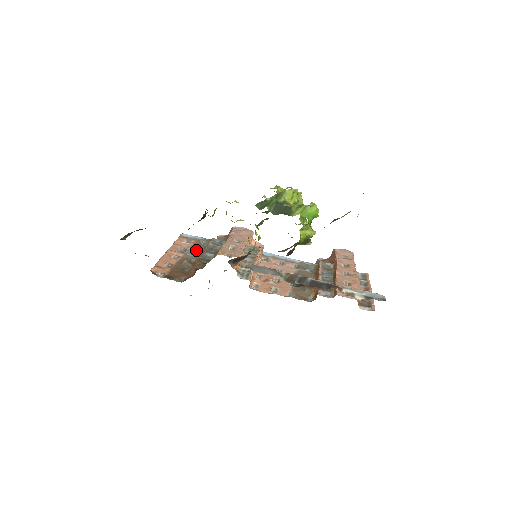
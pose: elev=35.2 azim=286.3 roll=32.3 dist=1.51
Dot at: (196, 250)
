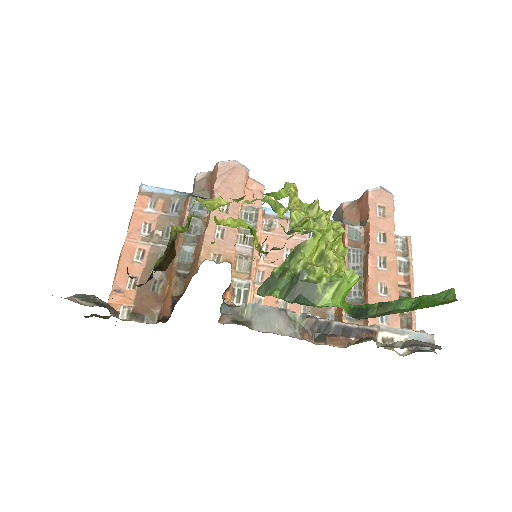
Dot at: (167, 227)
